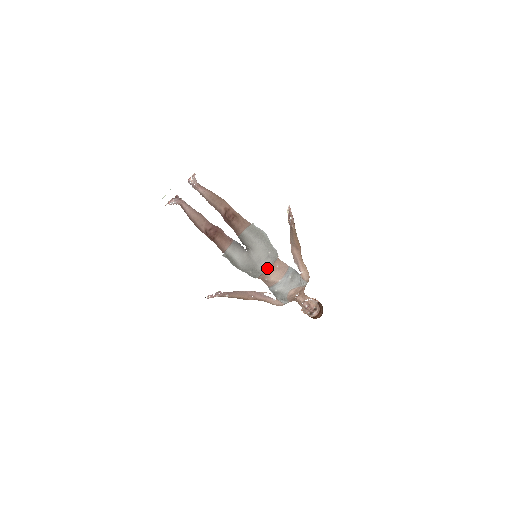
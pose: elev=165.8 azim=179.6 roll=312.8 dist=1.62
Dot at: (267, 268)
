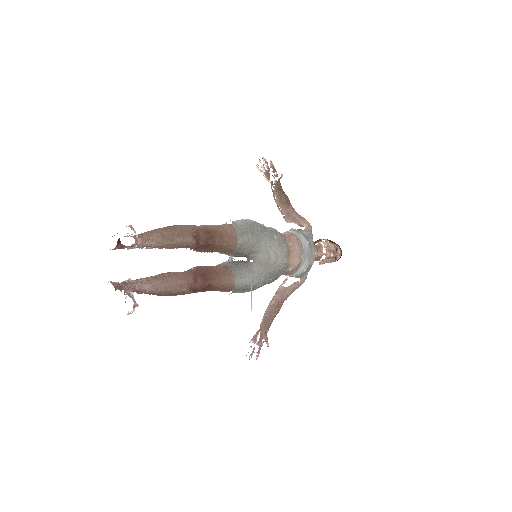
Dot at: (287, 257)
